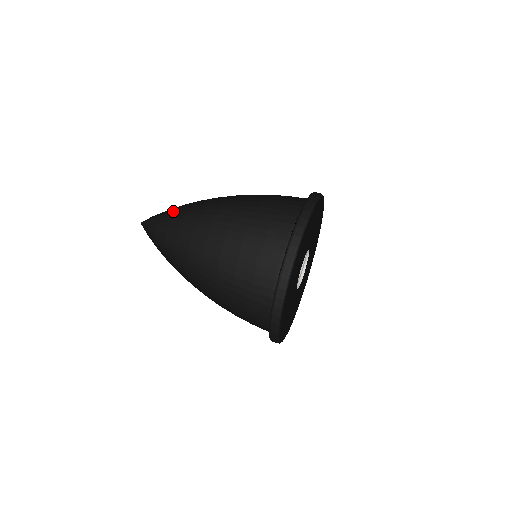
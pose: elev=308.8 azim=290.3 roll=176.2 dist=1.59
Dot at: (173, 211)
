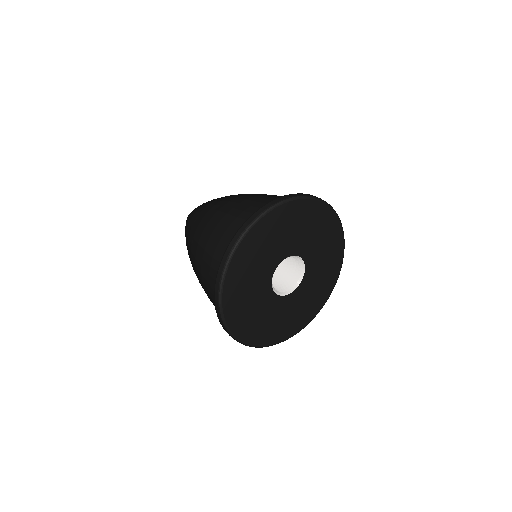
Dot at: occluded
